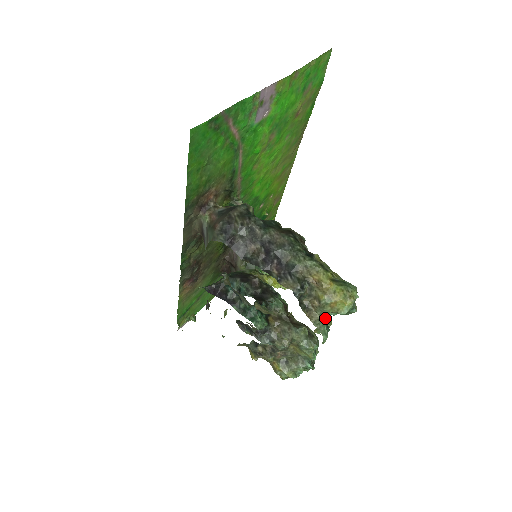
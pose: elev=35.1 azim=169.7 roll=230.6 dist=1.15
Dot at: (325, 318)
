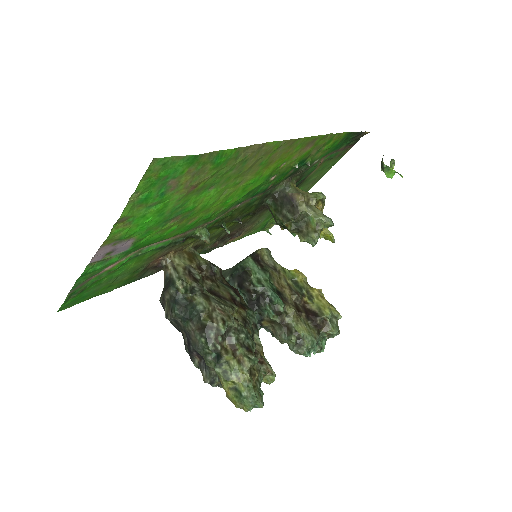
Dot at: occluded
